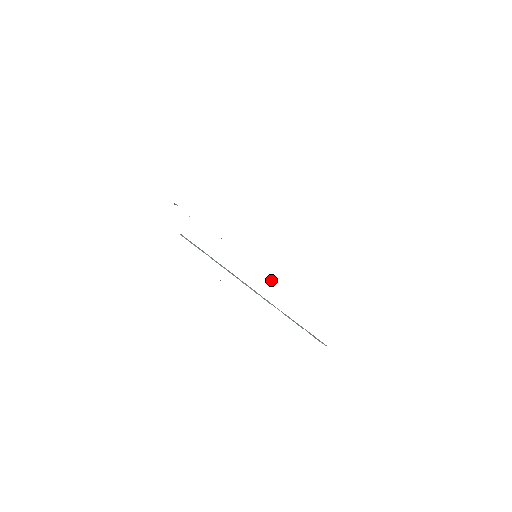
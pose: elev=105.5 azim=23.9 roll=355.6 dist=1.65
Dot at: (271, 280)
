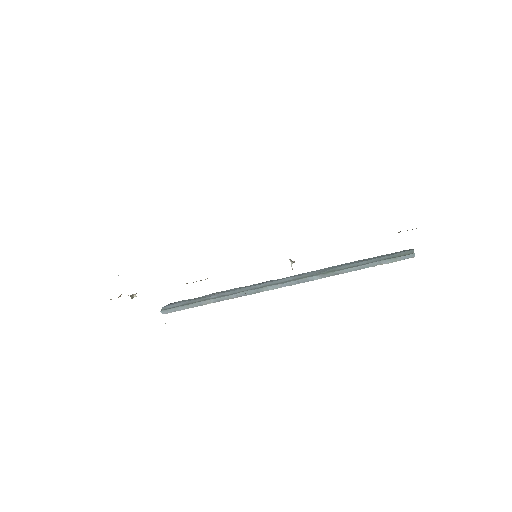
Dot at: (294, 261)
